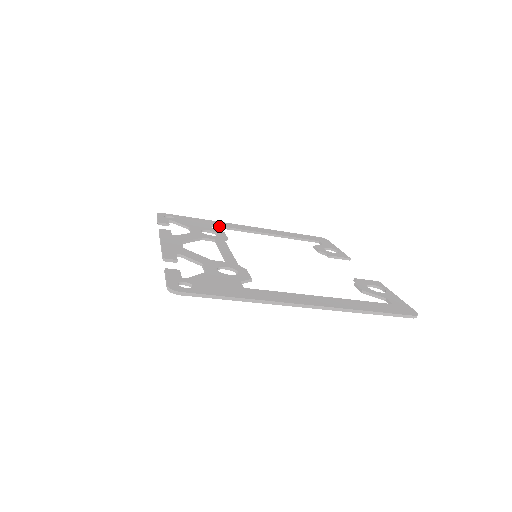
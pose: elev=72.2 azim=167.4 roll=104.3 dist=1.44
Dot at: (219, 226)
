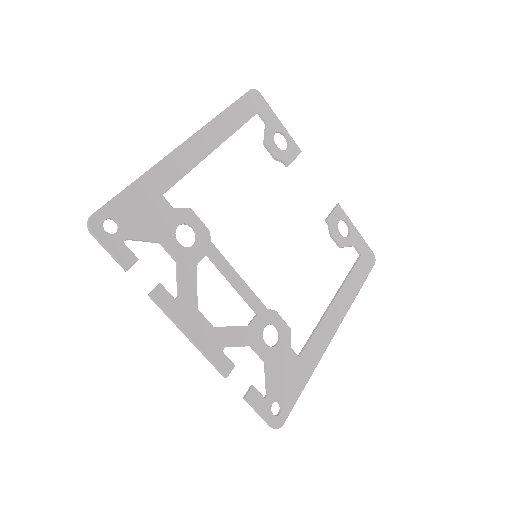
Dot at: occluded
